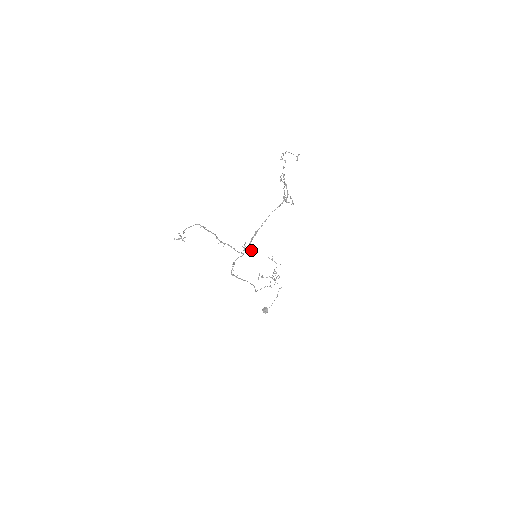
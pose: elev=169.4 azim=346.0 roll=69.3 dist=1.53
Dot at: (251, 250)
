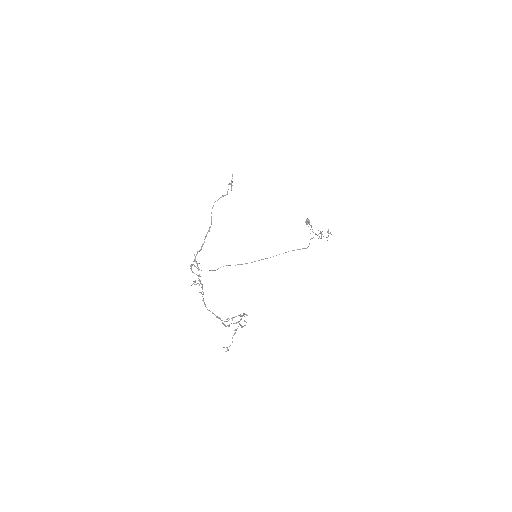
Dot at: occluded
